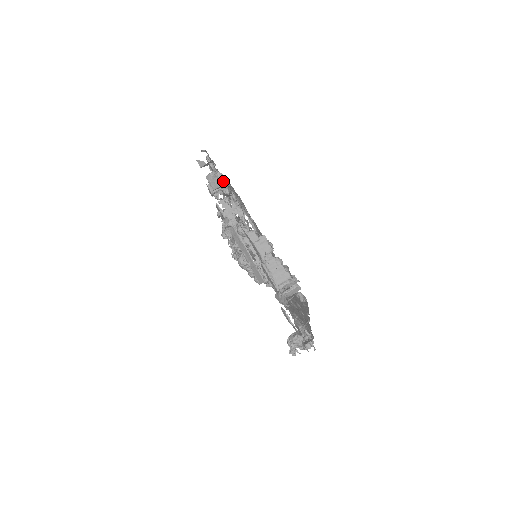
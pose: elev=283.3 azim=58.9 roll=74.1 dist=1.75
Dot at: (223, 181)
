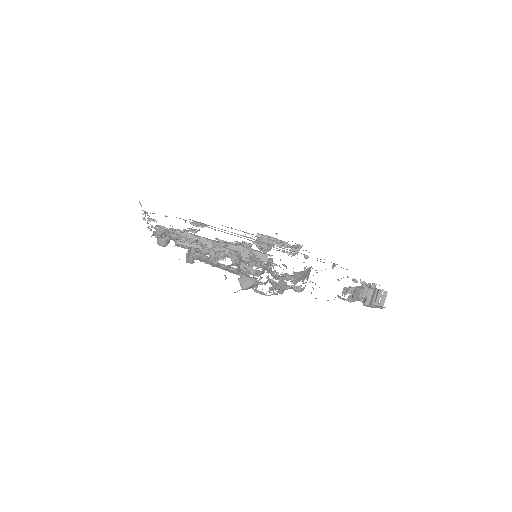
Dot at: occluded
